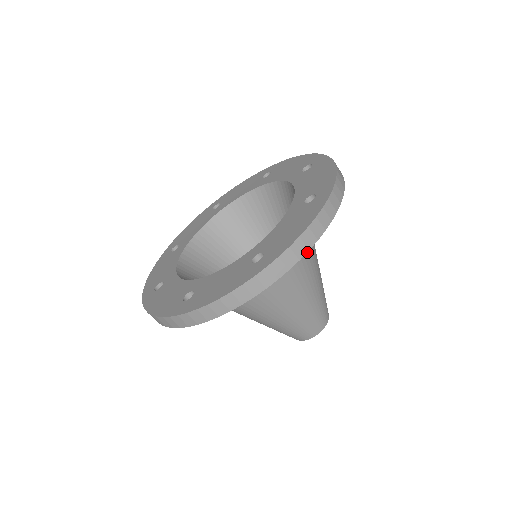
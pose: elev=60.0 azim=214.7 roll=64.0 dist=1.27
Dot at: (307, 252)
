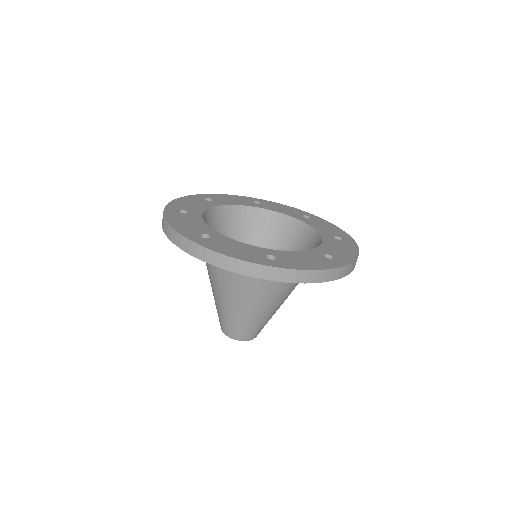
Dot at: (292, 285)
